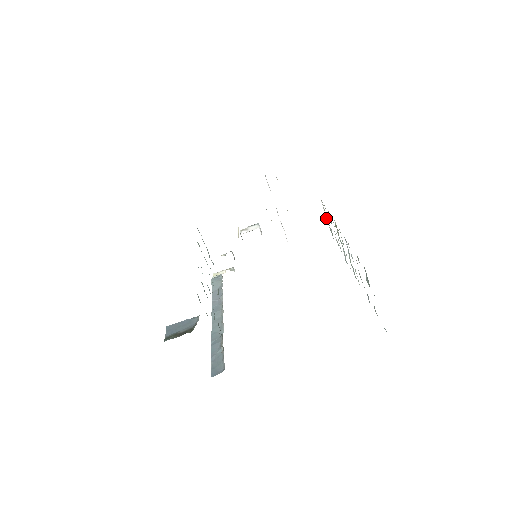
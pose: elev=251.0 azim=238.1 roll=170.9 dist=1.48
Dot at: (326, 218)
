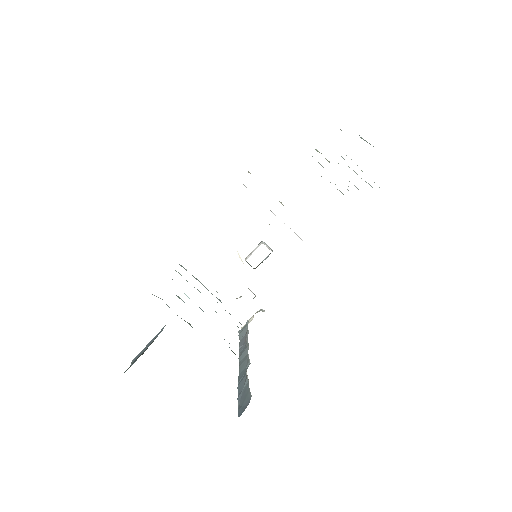
Dot at: occluded
